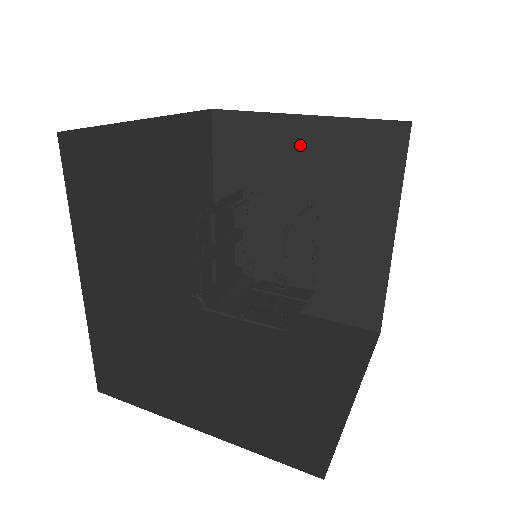
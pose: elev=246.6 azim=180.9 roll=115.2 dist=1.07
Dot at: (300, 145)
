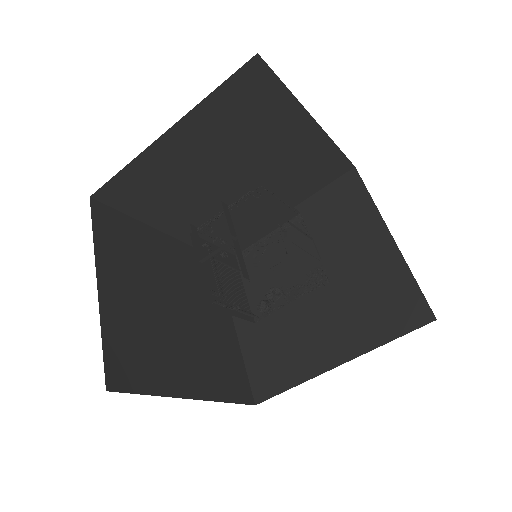
Dot at: (291, 136)
